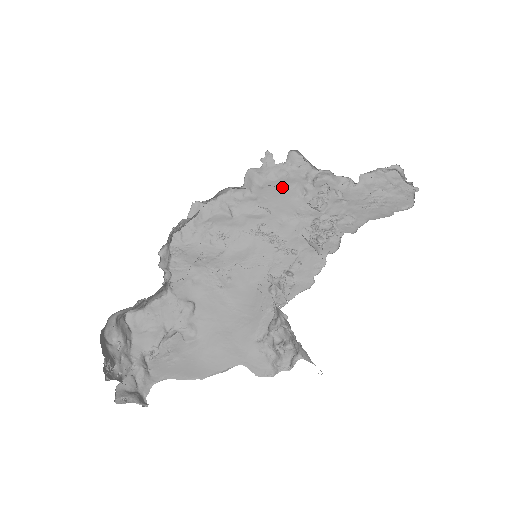
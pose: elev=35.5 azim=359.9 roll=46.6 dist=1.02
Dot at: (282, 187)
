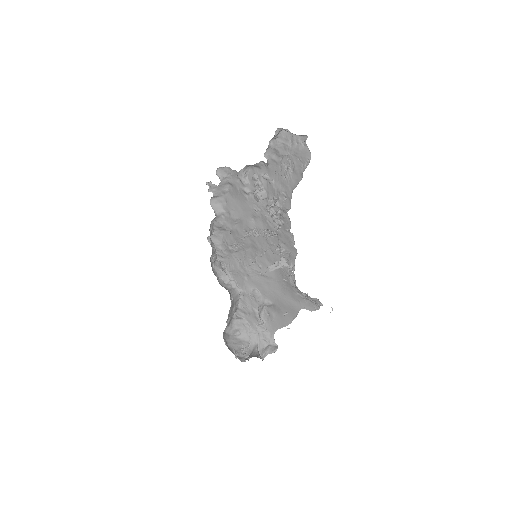
Dot at: occluded
